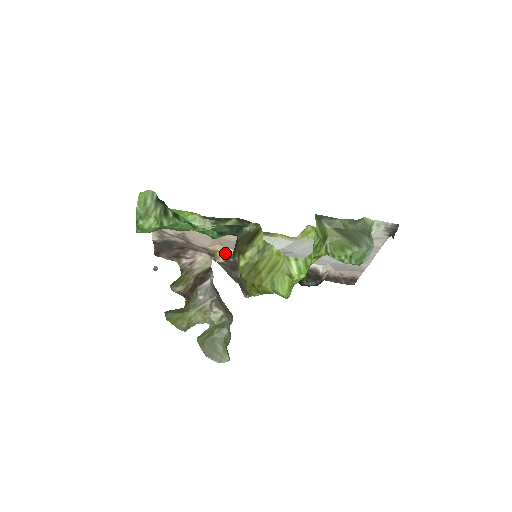
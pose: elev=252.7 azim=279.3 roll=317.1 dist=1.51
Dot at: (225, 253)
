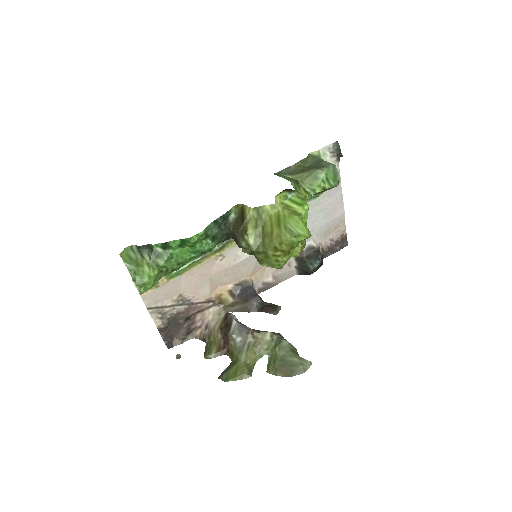
Dot at: (228, 291)
